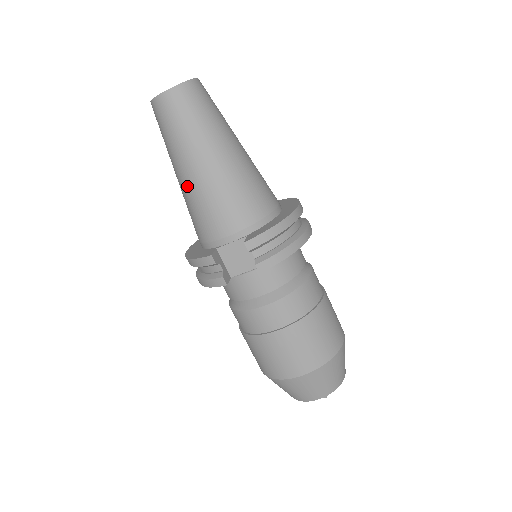
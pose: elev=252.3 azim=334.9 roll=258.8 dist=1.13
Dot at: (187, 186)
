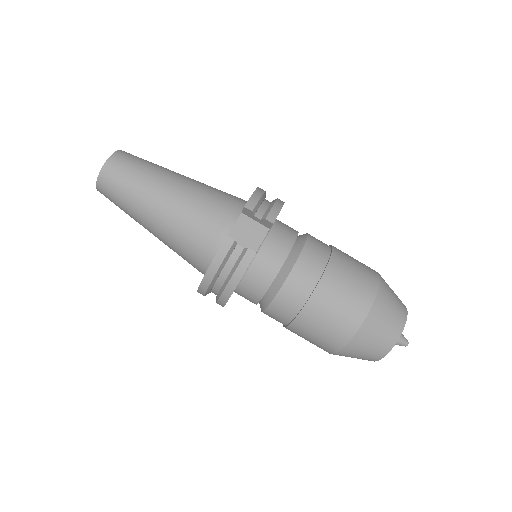
Dot at: (167, 215)
